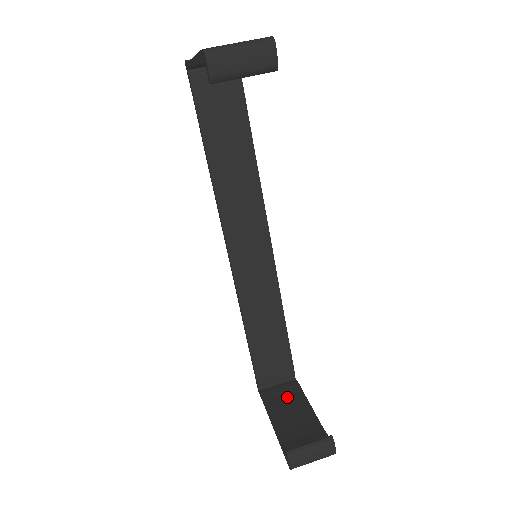
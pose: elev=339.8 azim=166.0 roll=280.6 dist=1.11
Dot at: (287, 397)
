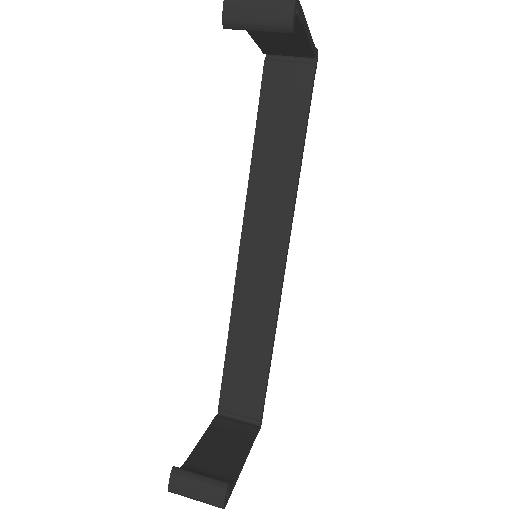
Dot at: (234, 434)
